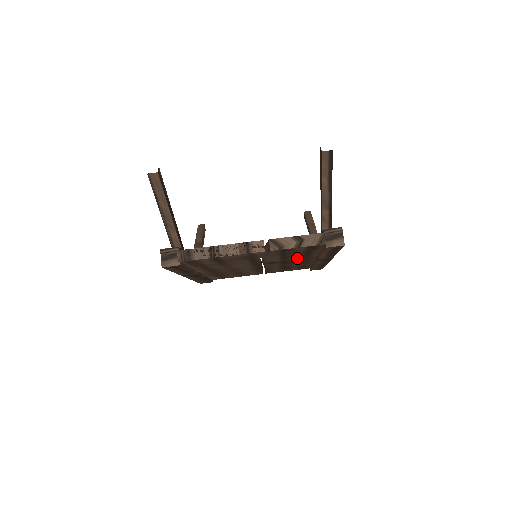
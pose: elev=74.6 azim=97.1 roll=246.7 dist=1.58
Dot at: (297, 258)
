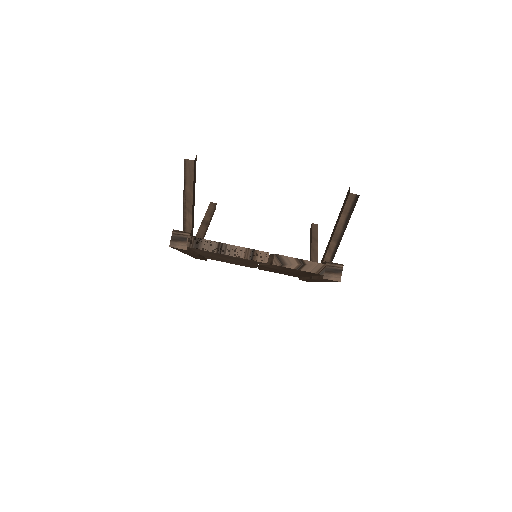
Dot at: (293, 272)
